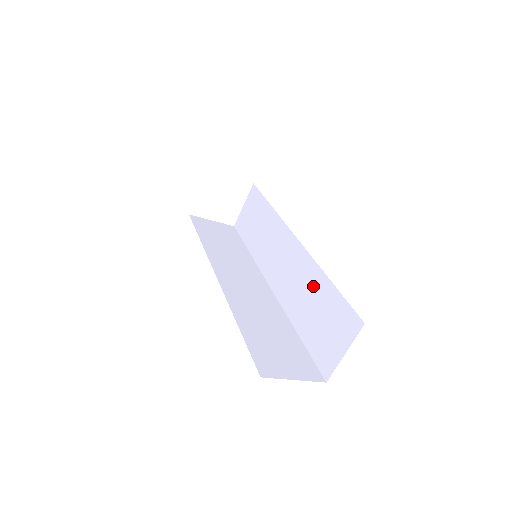
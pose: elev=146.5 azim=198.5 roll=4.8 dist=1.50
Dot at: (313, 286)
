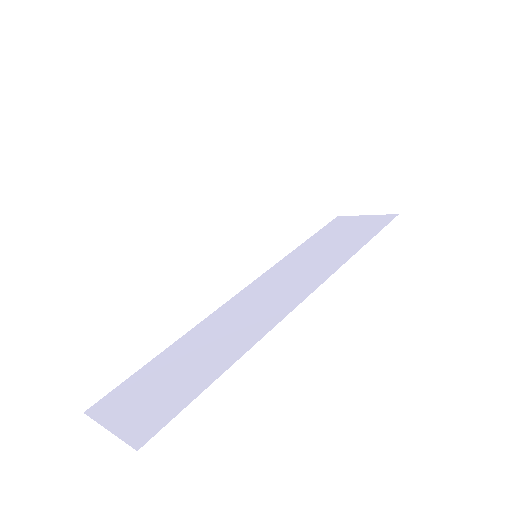
Dot at: occluded
